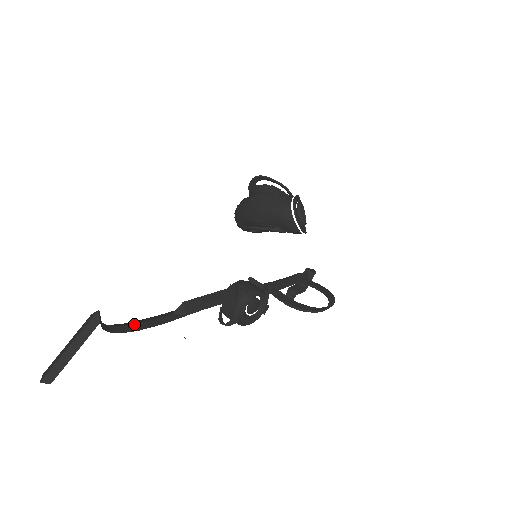
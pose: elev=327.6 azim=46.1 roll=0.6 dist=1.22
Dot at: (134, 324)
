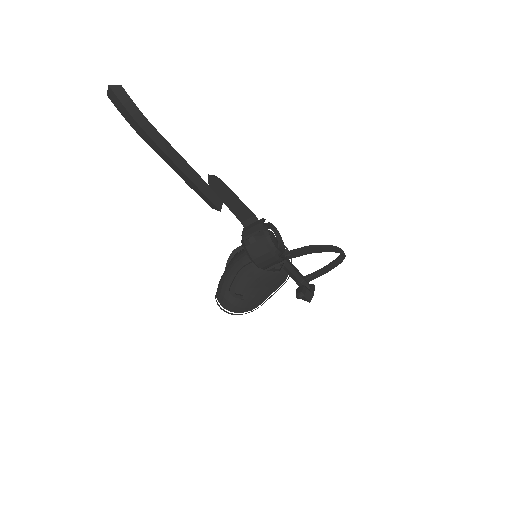
Dot at: occluded
